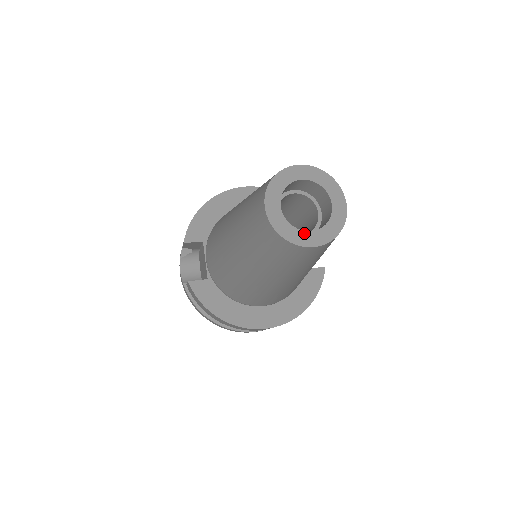
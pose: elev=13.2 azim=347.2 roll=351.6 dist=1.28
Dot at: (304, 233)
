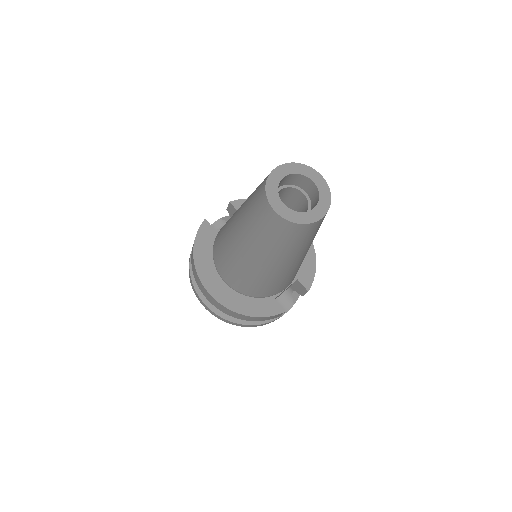
Dot at: (279, 200)
